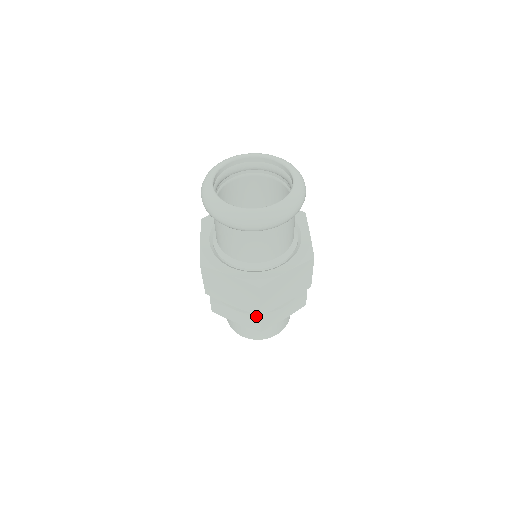
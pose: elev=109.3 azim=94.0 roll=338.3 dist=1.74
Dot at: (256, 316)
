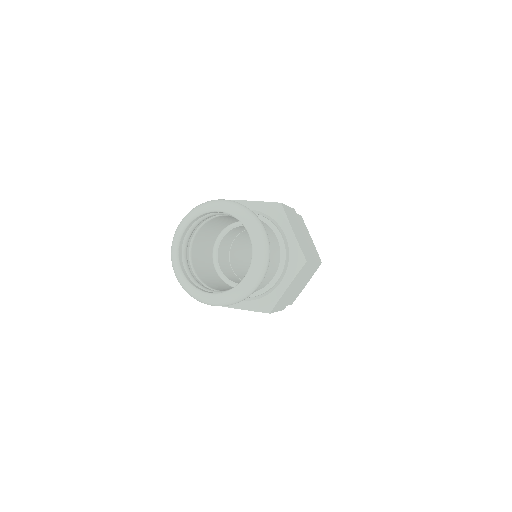
Dot at: occluded
